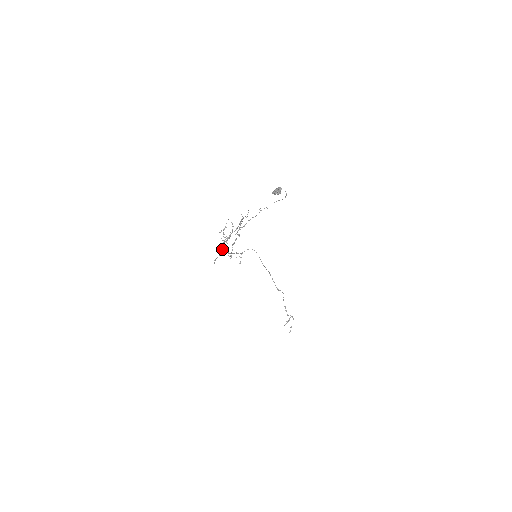
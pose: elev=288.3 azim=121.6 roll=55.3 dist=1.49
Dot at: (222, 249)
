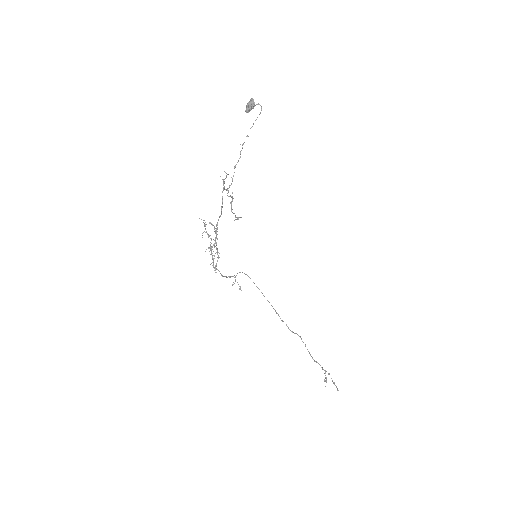
Dot at: (216, 249)
